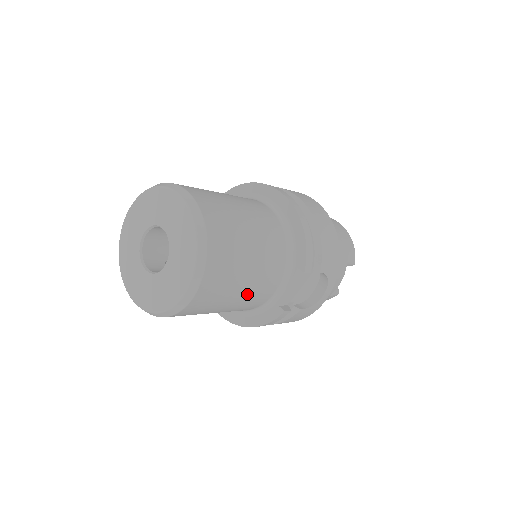
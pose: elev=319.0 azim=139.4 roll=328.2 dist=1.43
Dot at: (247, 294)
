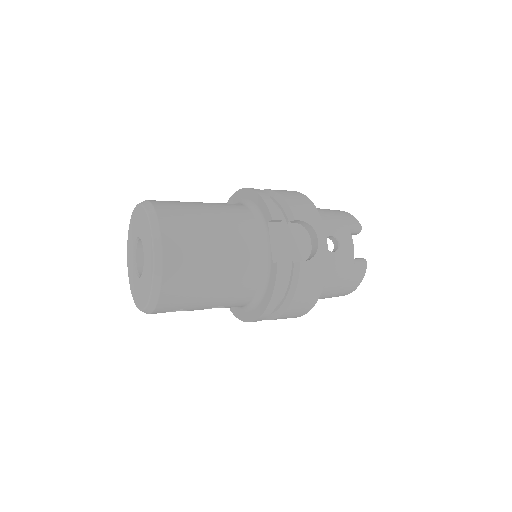
Dot at: (227, 256)
